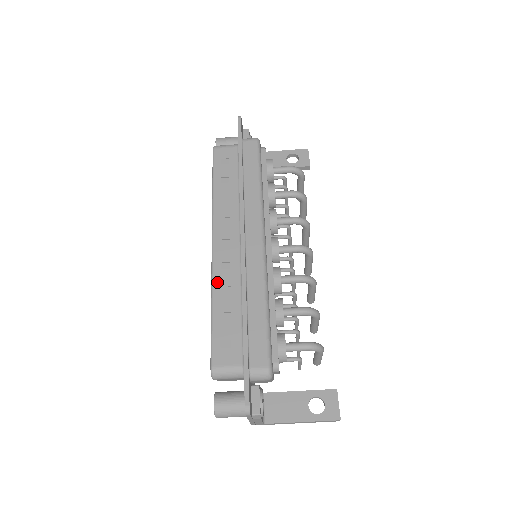
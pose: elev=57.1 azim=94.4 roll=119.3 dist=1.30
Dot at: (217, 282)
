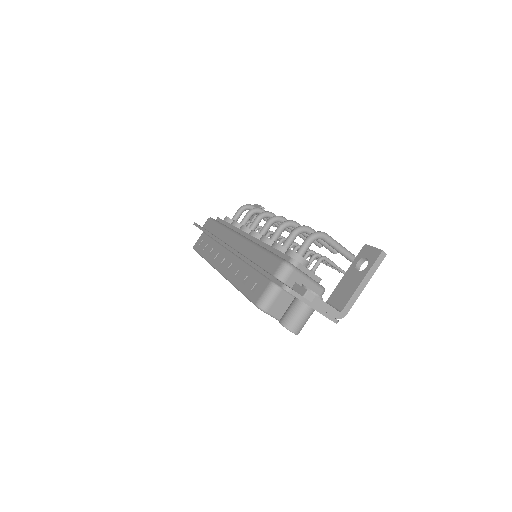
Dot at: (231, 277)
